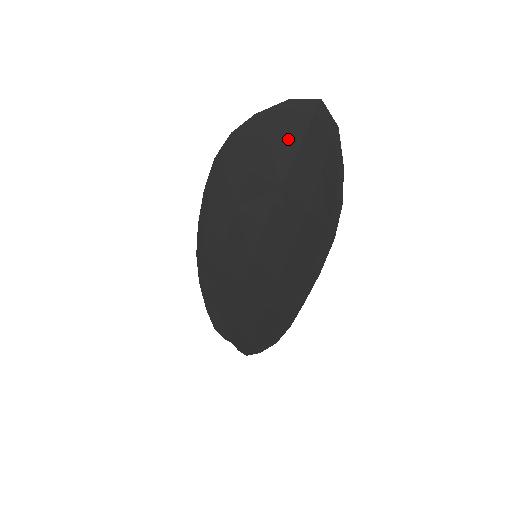
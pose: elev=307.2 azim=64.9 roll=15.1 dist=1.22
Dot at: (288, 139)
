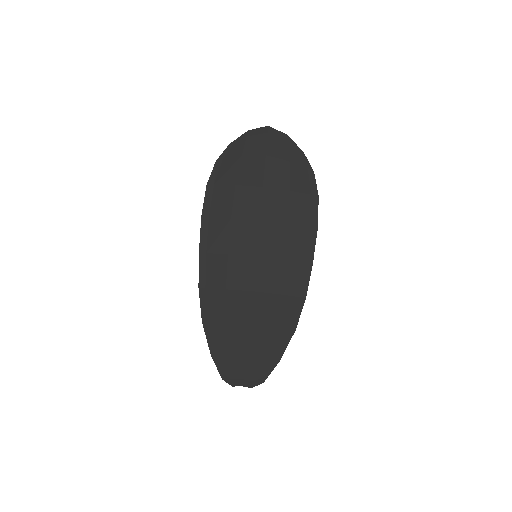
Dot at: (257, 154)
